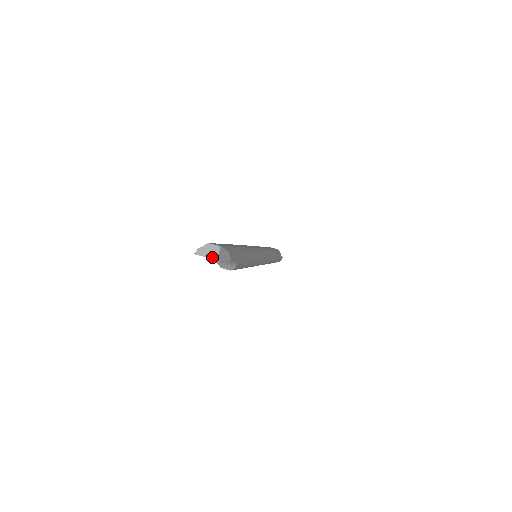
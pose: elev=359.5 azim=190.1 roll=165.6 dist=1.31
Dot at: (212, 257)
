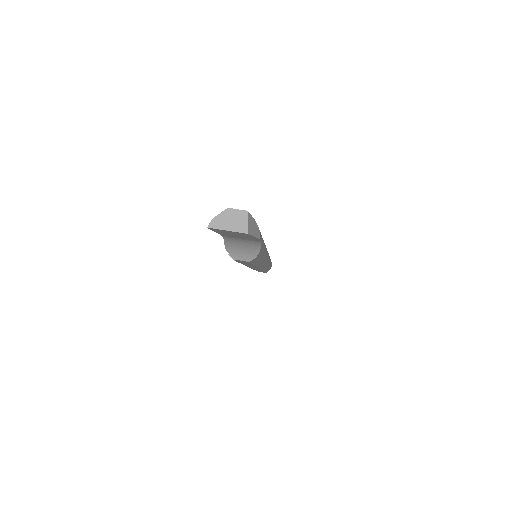
Dot at: (237, 229)
